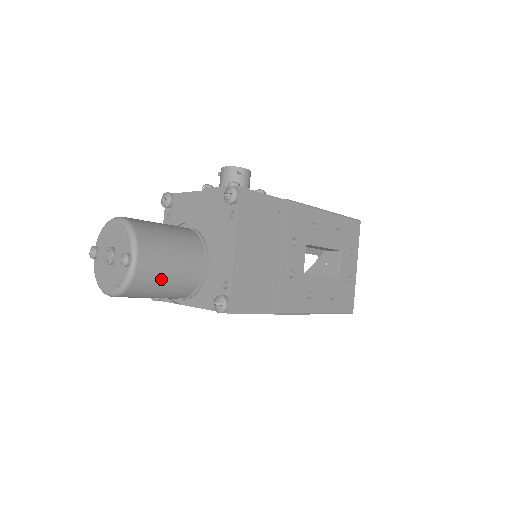
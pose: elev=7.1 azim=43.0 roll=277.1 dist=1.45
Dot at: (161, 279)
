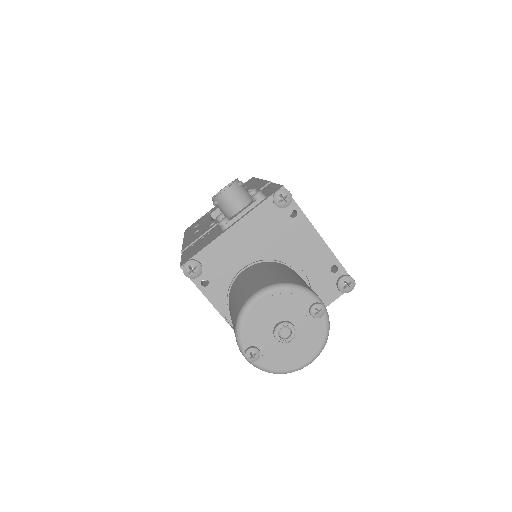
Dot at: occluded
